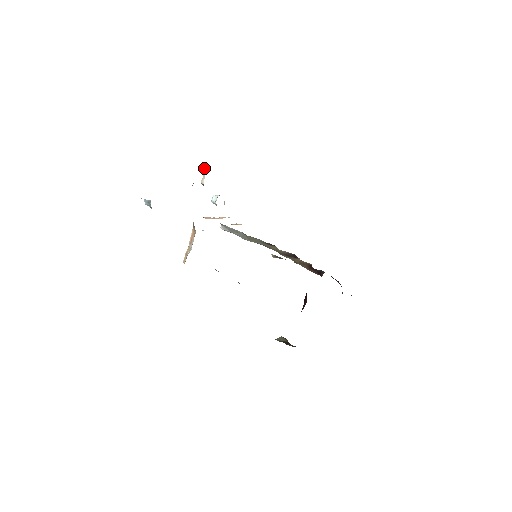
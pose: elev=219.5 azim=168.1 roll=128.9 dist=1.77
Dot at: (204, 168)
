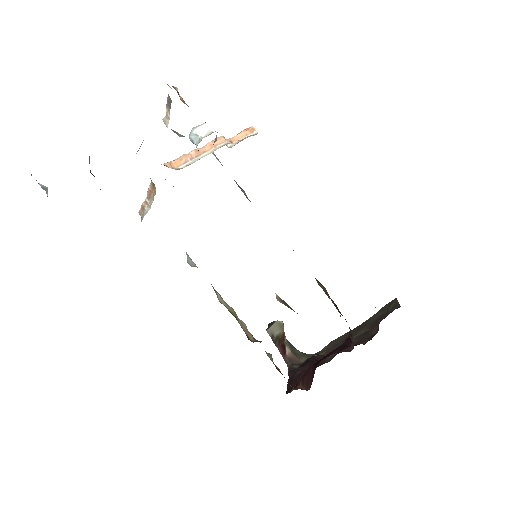
Dot at: (168, 101)
